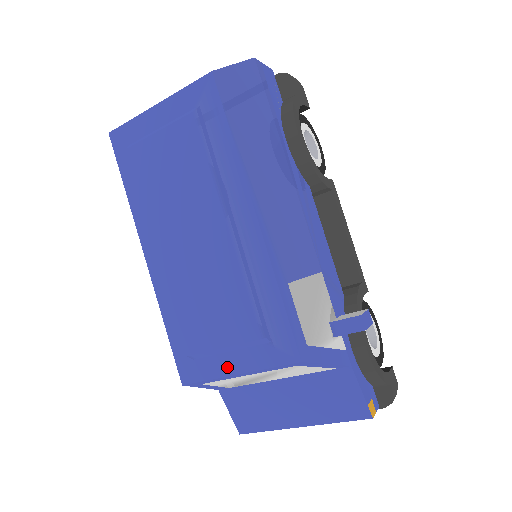
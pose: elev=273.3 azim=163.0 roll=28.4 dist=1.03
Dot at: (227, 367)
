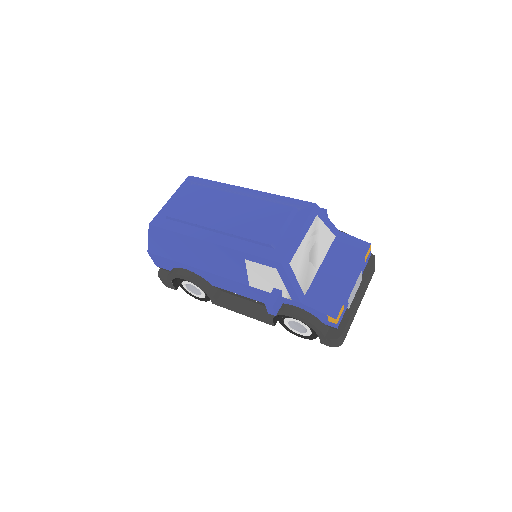
Dot at: (292, 234)
